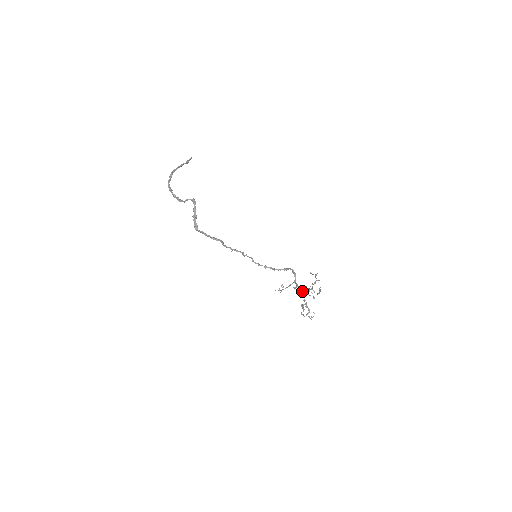
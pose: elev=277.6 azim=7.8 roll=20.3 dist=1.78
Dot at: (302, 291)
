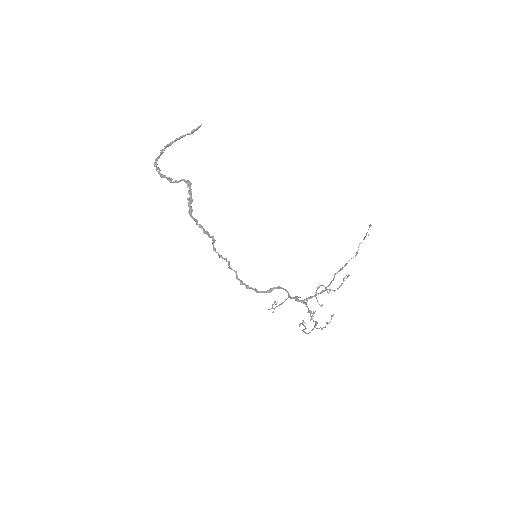
Dot at: (315, 292)
